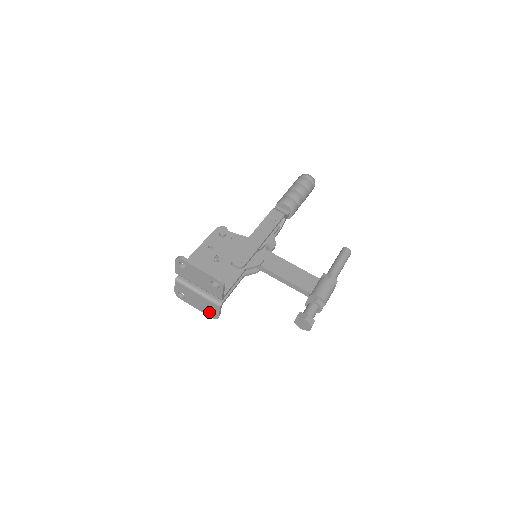
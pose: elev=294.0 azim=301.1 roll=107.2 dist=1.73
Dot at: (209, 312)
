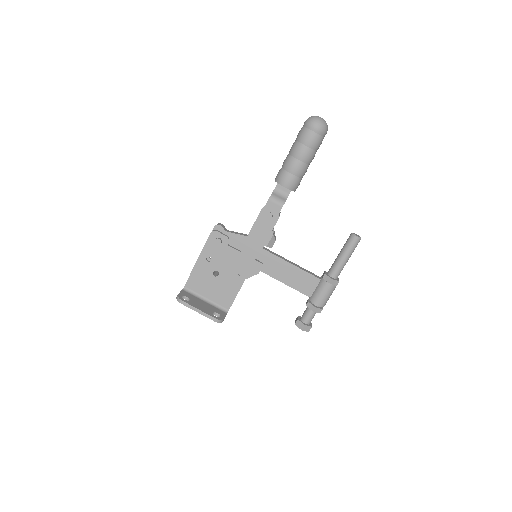
Dot at: occluded
